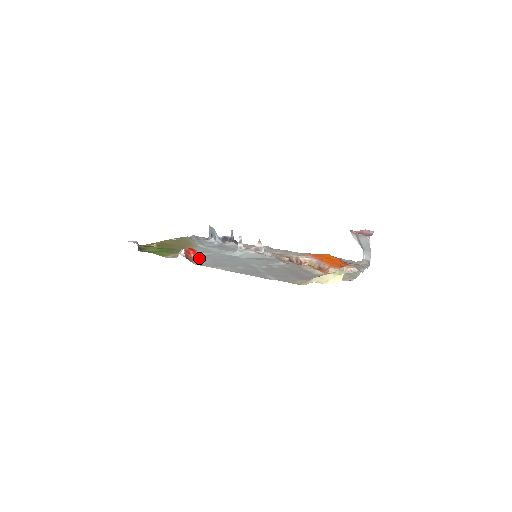
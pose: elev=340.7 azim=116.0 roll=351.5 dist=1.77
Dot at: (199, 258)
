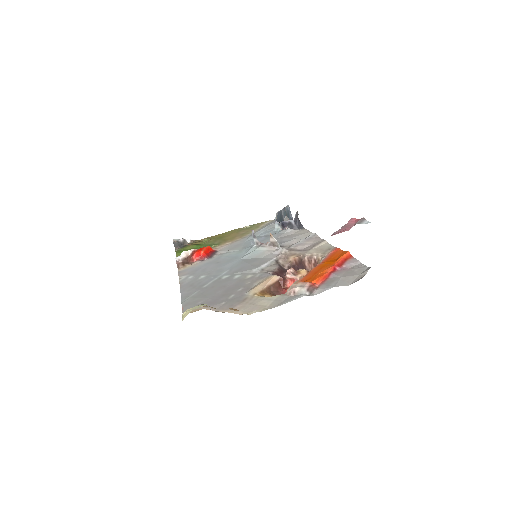
Dot at: (202, 260)
